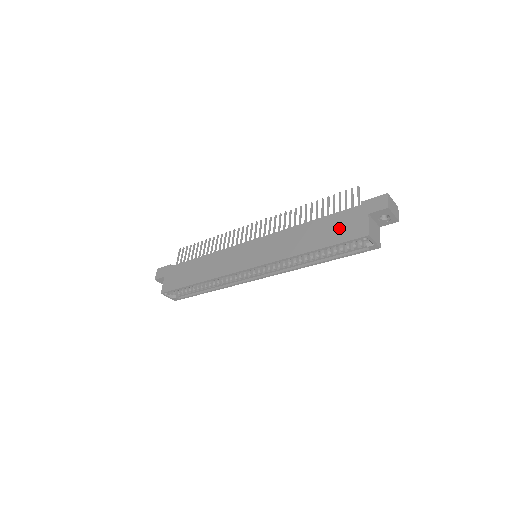
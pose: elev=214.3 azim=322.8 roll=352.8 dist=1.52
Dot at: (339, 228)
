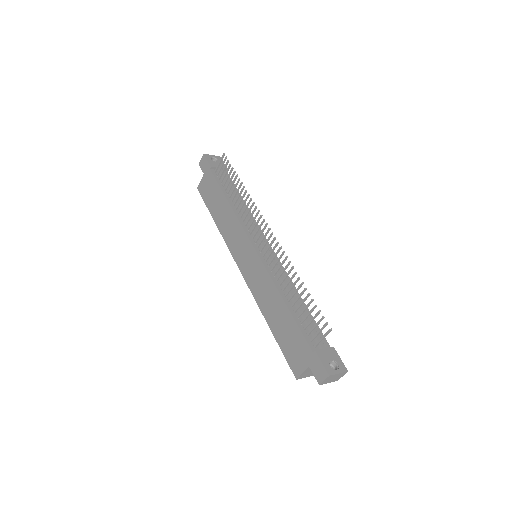
Dot at: (291, 343)
